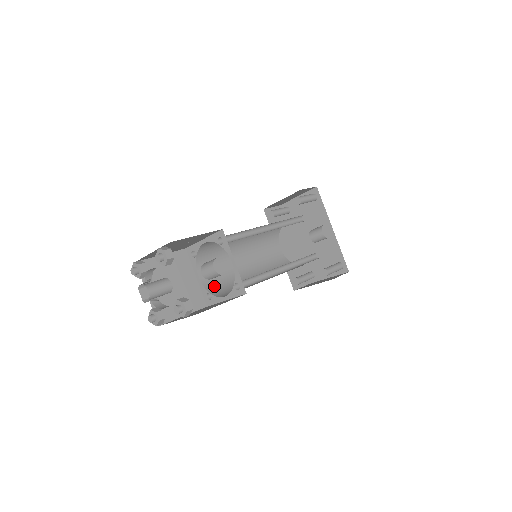
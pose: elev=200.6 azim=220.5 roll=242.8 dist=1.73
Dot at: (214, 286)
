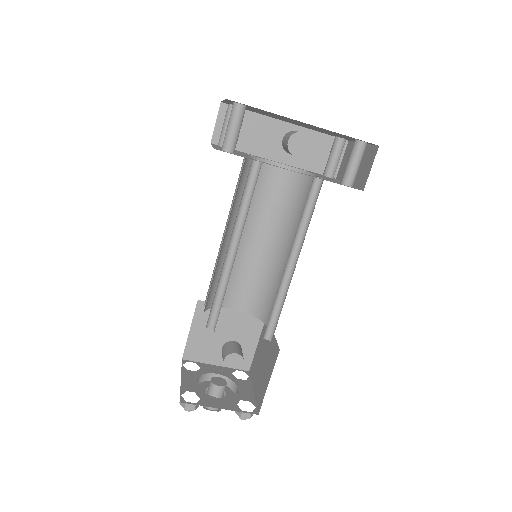
Dot at: (253, 303)
